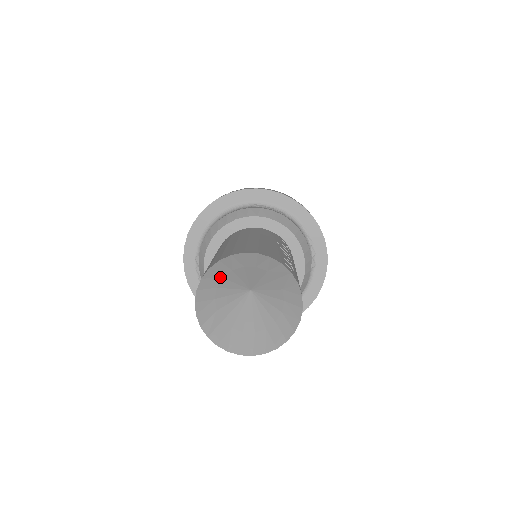
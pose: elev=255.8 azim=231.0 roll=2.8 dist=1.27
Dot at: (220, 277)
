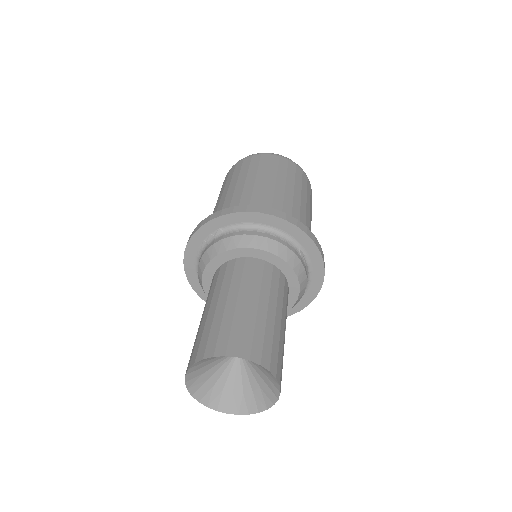
Dot at: occluded
